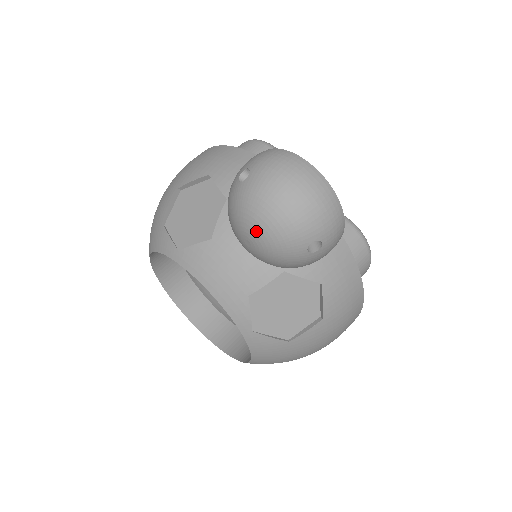
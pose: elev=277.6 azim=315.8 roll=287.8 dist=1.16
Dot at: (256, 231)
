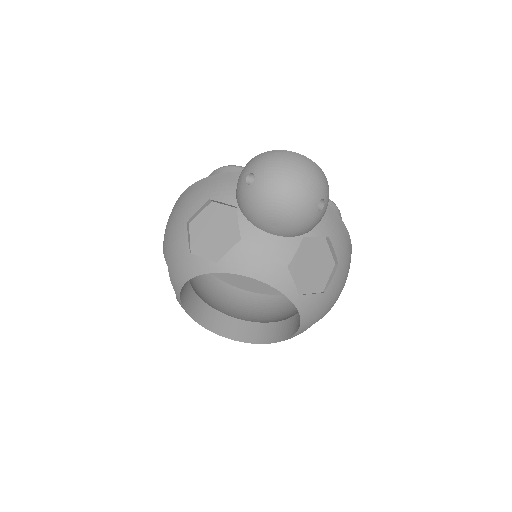
Dot at: (280, 211)
